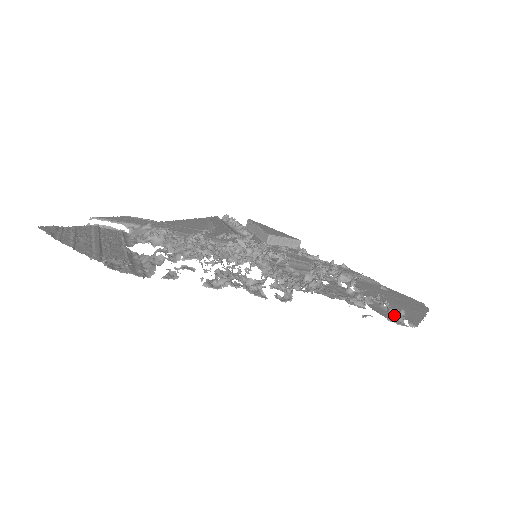
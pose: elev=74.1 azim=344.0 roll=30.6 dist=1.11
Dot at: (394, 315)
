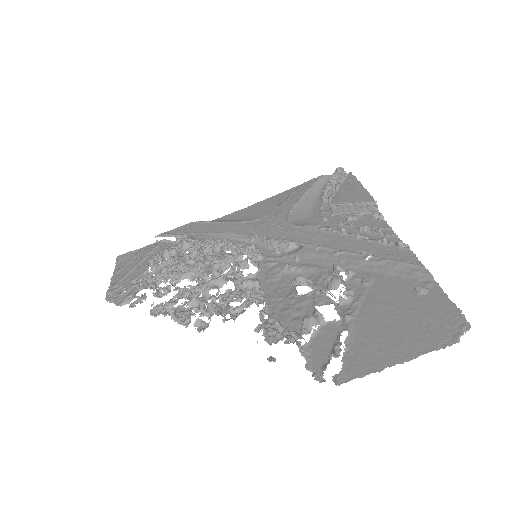
Dot at: occluded
